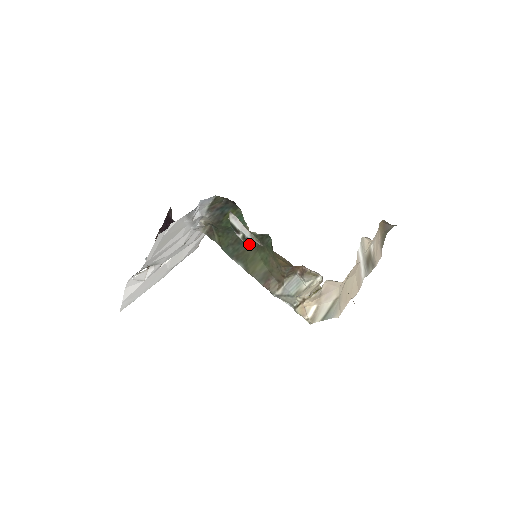
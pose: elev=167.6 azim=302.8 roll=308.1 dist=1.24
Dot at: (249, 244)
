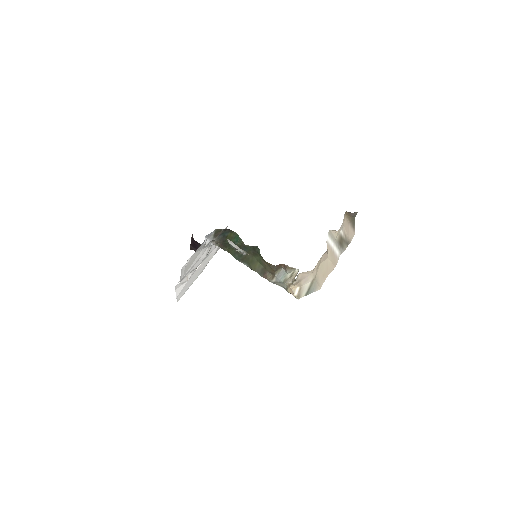
Dot at: (247, 252)
